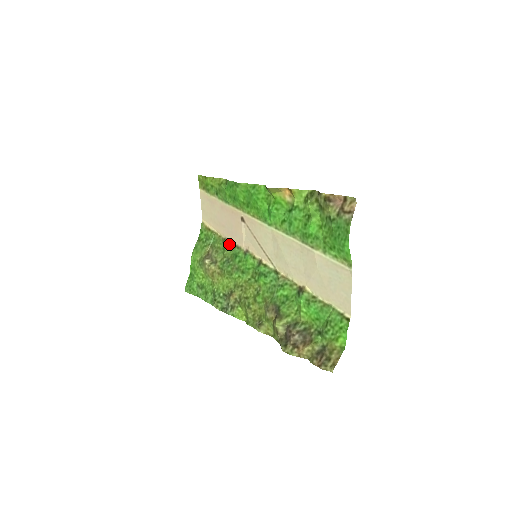
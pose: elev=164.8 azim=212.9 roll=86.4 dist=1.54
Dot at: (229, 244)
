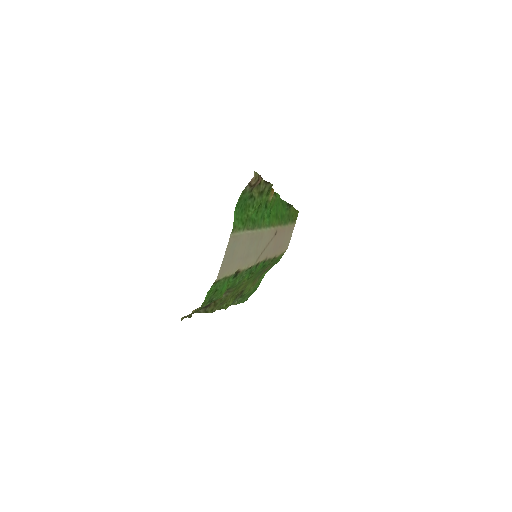
Dot at: occluded
